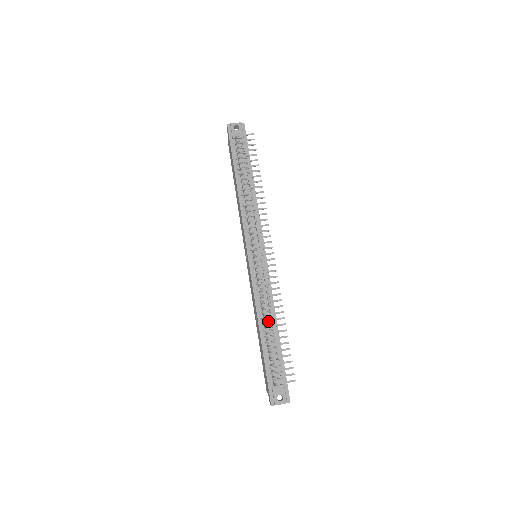
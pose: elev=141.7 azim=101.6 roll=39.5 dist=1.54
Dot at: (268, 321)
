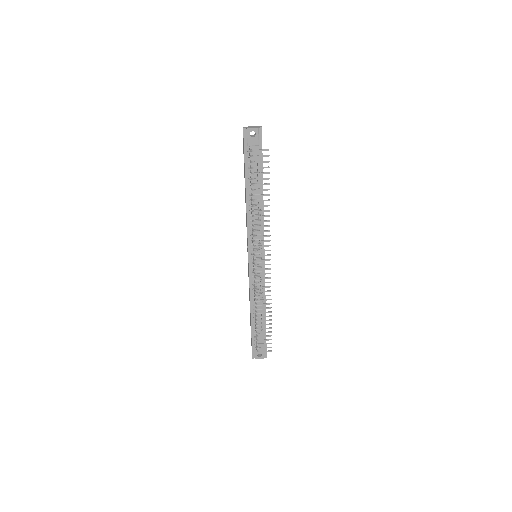
Dot at: (258, 307)
